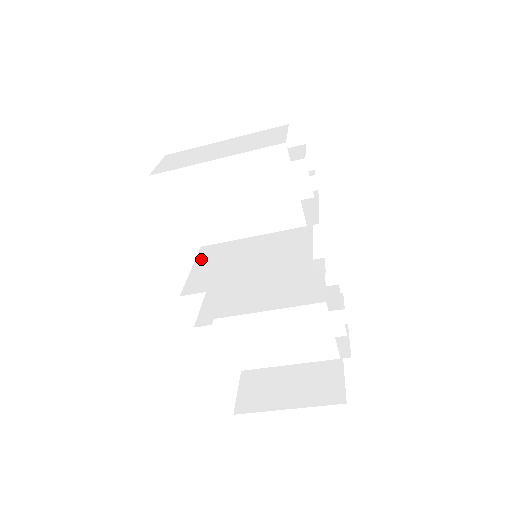
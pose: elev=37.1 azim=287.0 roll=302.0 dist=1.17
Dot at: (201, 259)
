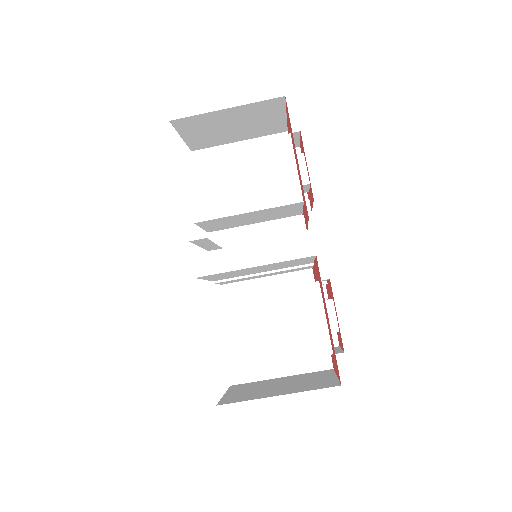
Dot at: (208, 246)
